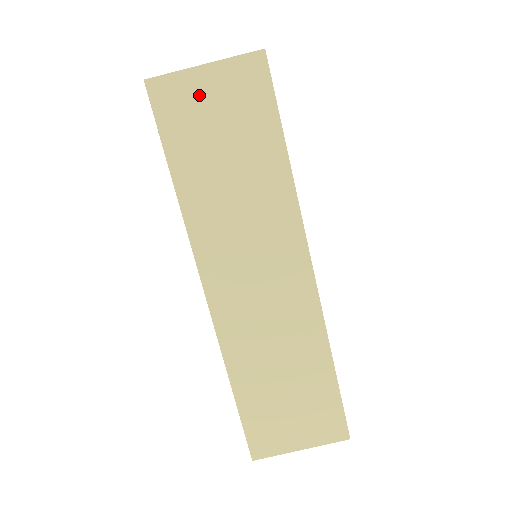
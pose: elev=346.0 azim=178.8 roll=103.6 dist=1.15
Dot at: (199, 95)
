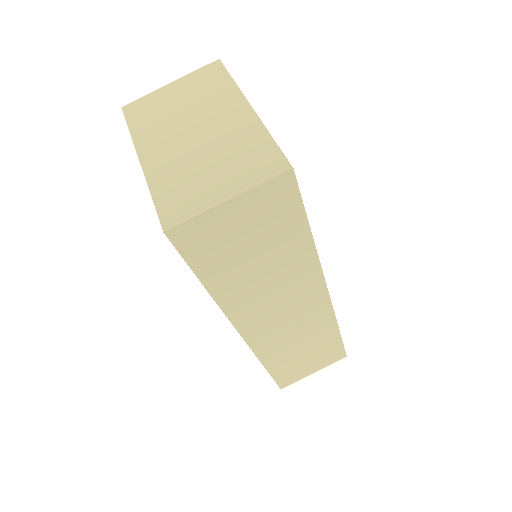
Dot at: (225, 225)
